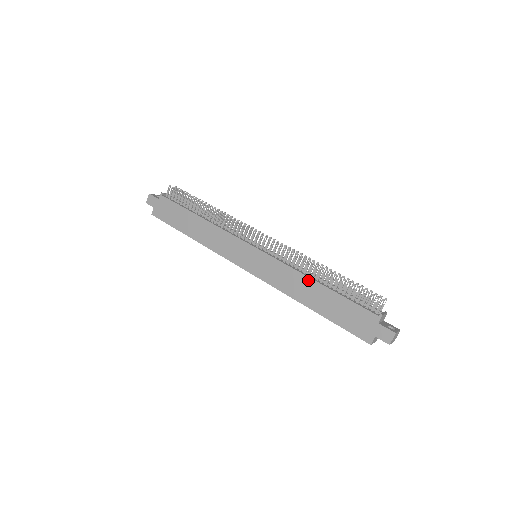
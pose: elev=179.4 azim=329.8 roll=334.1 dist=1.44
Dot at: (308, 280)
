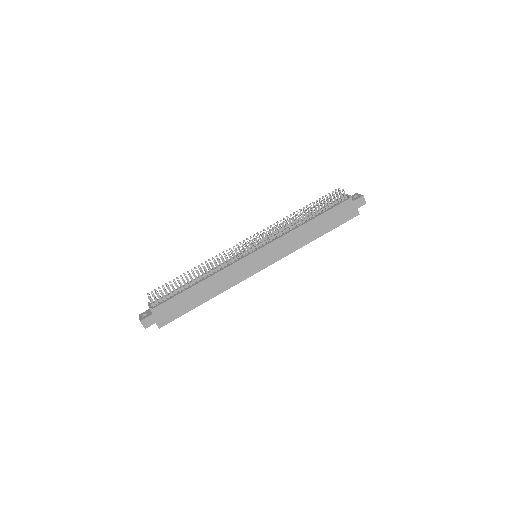
Dot at: (302, 228)
